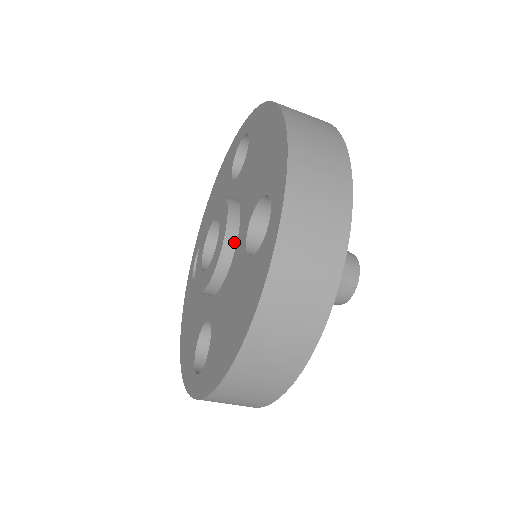
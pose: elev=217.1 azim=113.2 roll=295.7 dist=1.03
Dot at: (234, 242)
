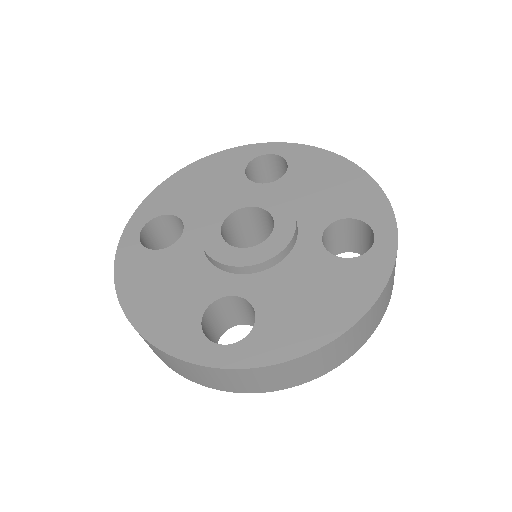
Dot at: (296, 238)
